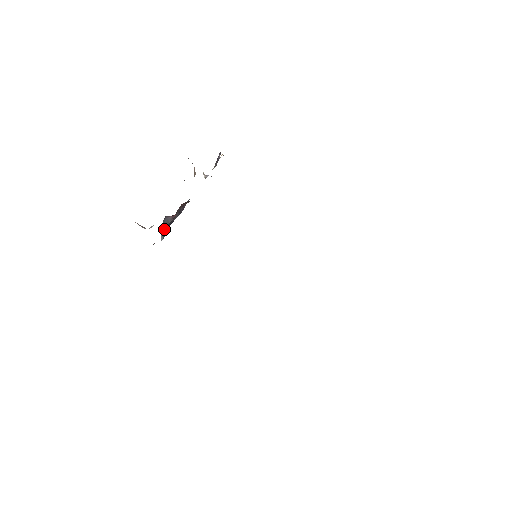
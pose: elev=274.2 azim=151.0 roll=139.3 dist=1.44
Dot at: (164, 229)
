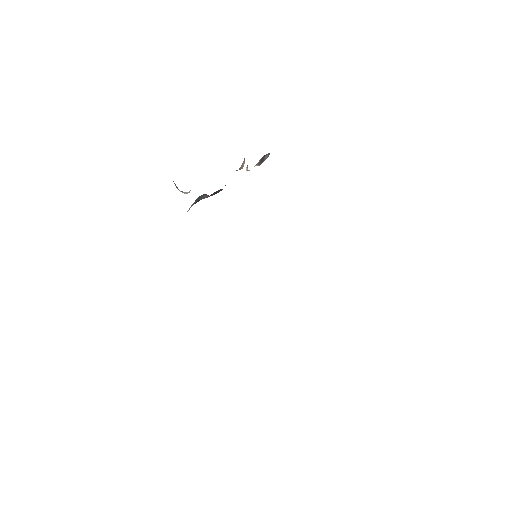
Dot at: (196, 201)
